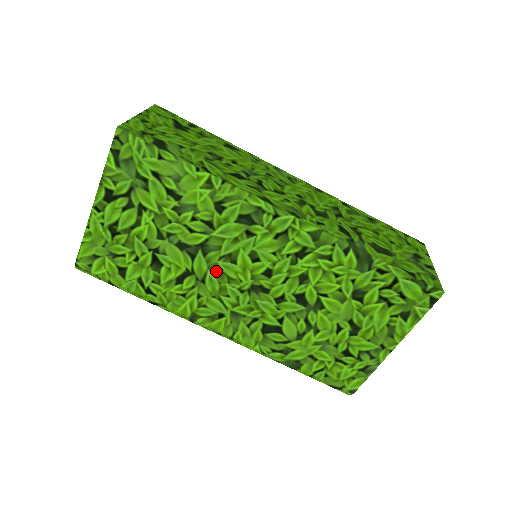
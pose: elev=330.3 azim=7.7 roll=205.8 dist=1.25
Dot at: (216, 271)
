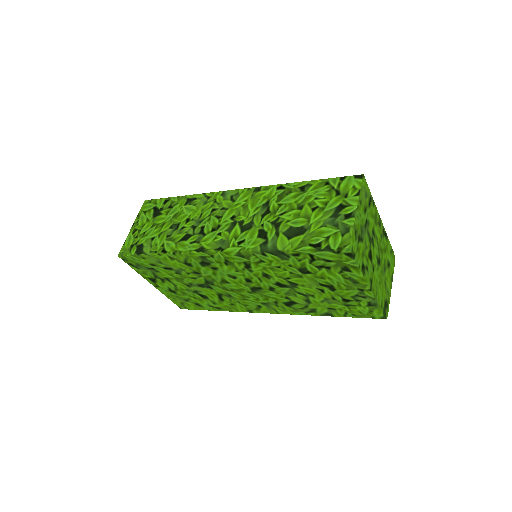
Dot at: (228, 289)
